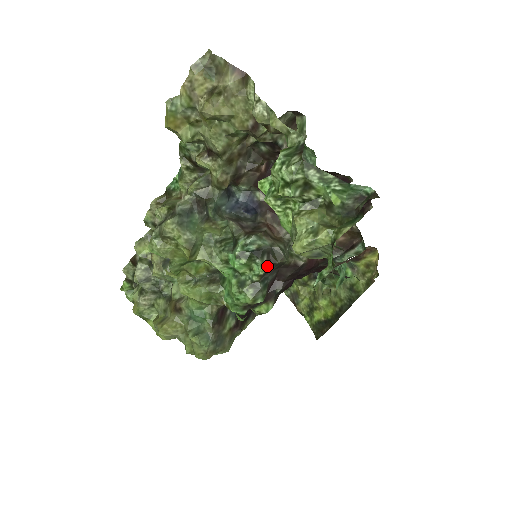
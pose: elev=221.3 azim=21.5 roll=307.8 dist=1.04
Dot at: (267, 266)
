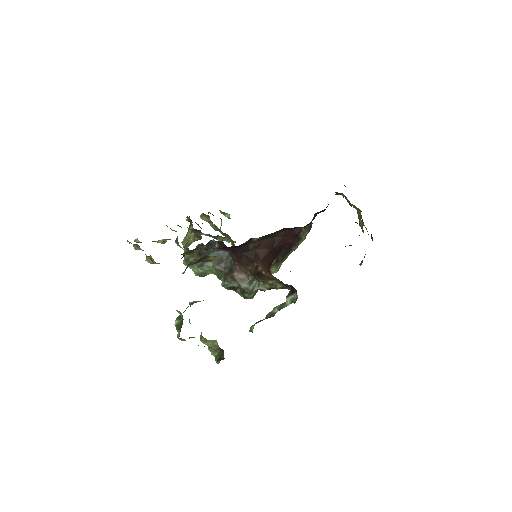
Dot at: (242, 293)
